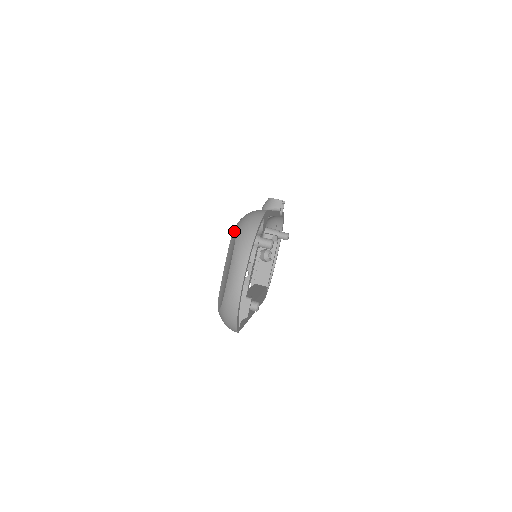
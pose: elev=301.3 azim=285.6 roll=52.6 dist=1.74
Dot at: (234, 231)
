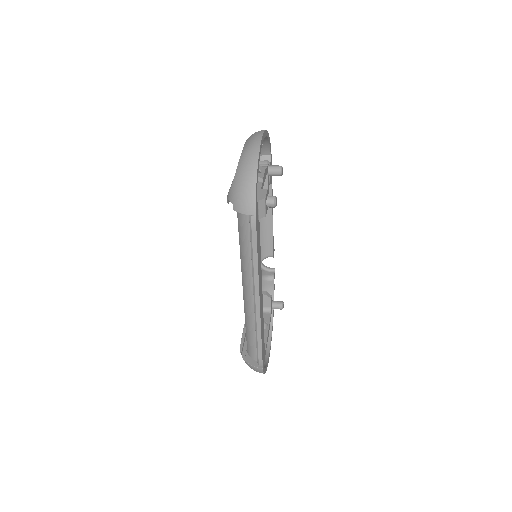
Dot at: occluded
